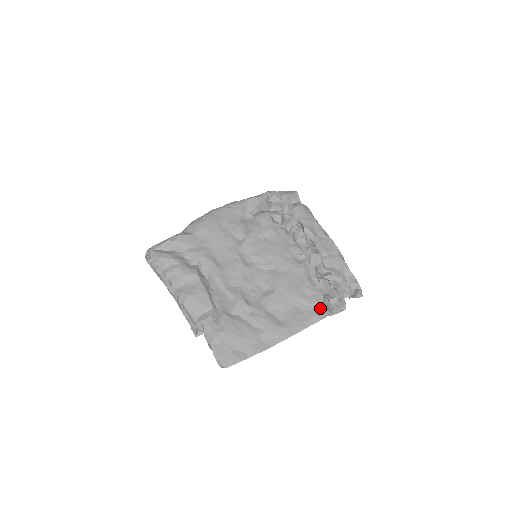
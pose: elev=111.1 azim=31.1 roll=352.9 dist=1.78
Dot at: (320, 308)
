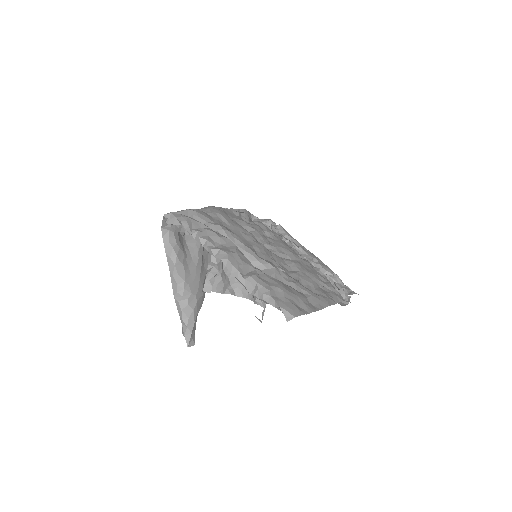
Dot at: (337, 292)
